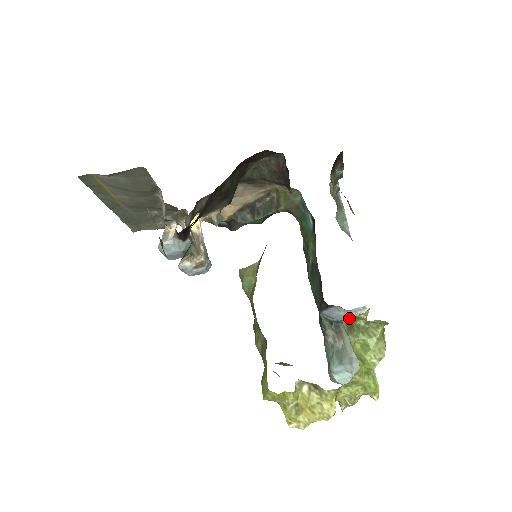
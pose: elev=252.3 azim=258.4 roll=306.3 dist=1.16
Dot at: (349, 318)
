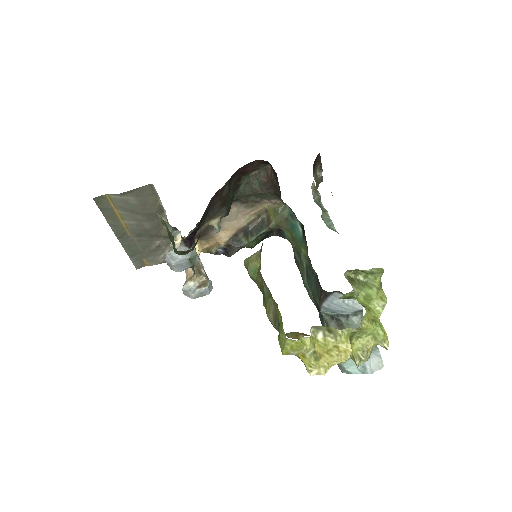
Dot at: (349, 272)
